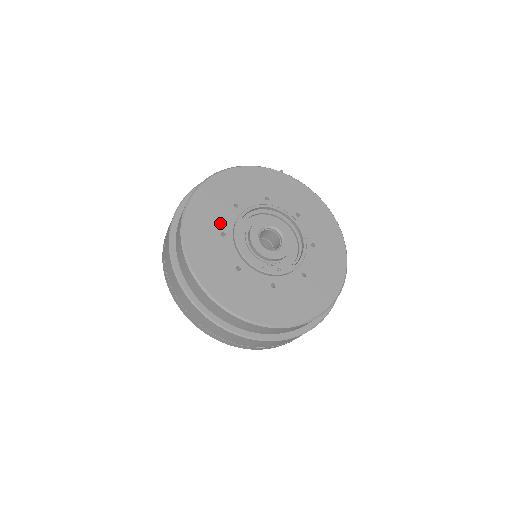
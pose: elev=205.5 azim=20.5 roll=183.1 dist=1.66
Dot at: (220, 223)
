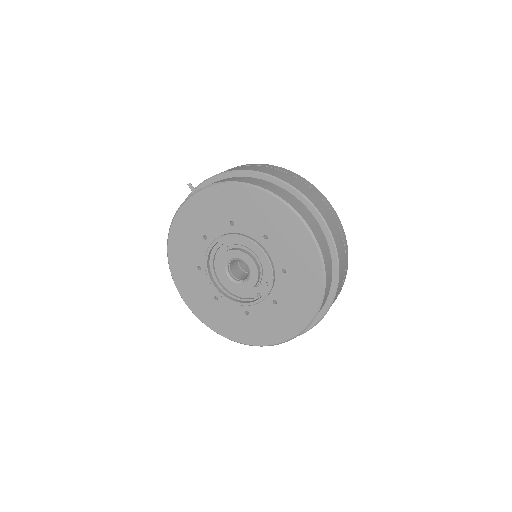
Dot at: (207, 293)
